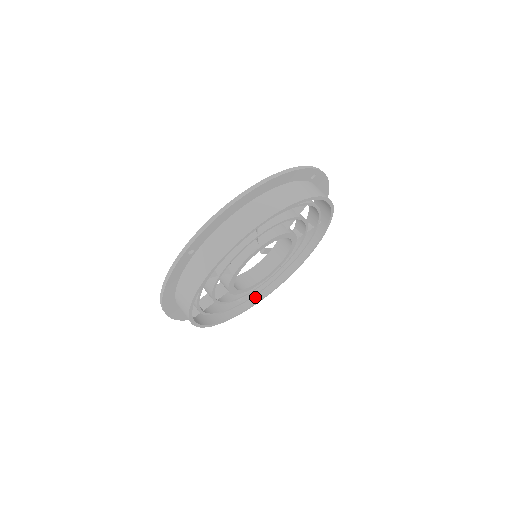
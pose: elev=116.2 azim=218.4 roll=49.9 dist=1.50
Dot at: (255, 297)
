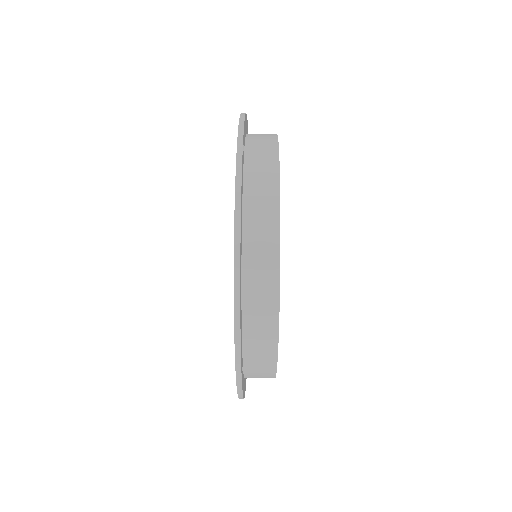
Dot at: occluded
